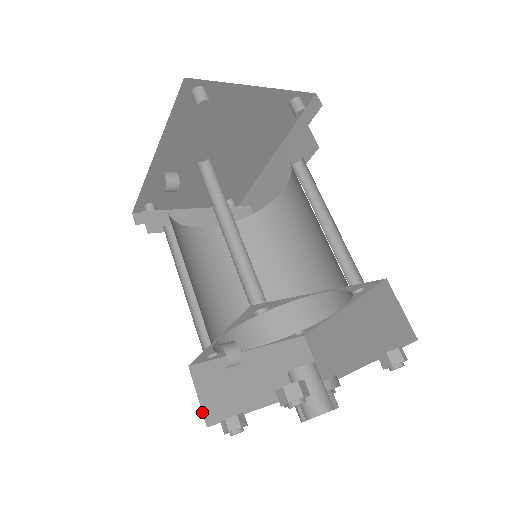
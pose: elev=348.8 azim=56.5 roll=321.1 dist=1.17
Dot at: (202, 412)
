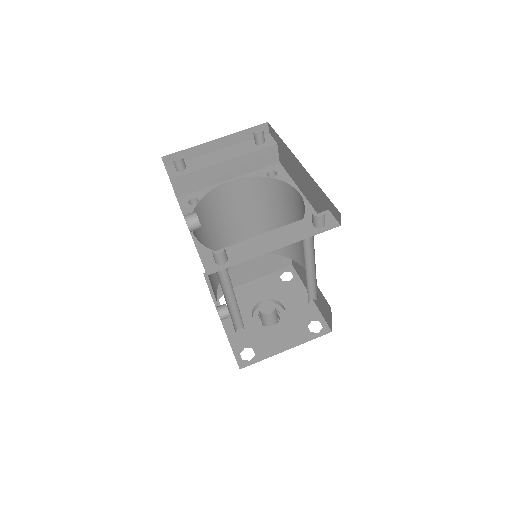
Dot at: occluded
